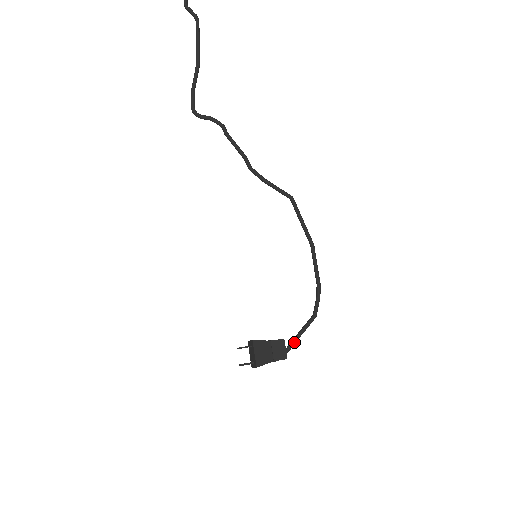
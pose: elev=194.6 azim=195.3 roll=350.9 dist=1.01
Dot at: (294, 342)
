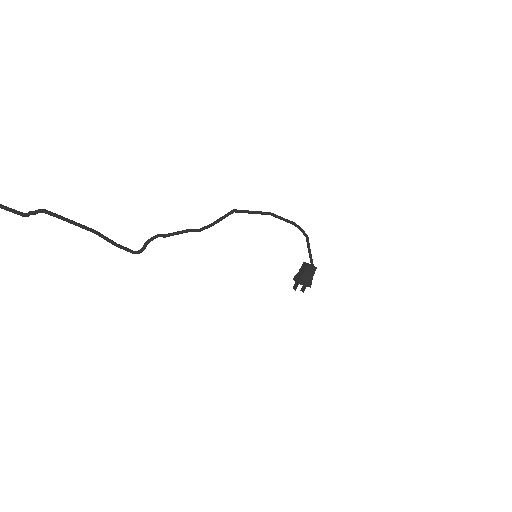
Dot at: (311, 257)
